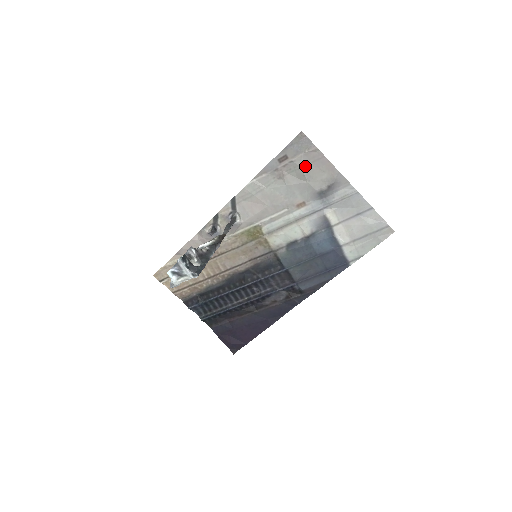
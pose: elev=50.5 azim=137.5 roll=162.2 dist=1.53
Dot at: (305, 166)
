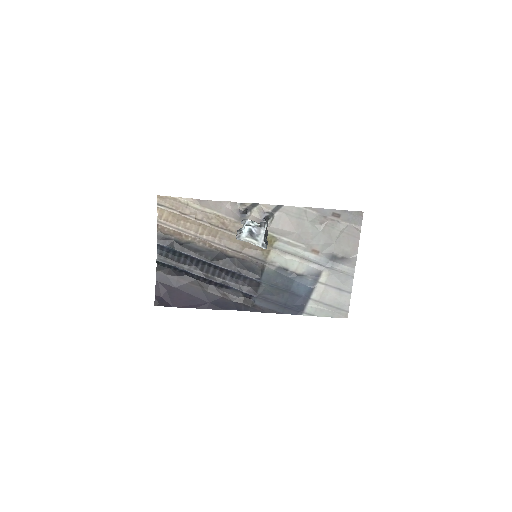
Dot at: (343, 232)
